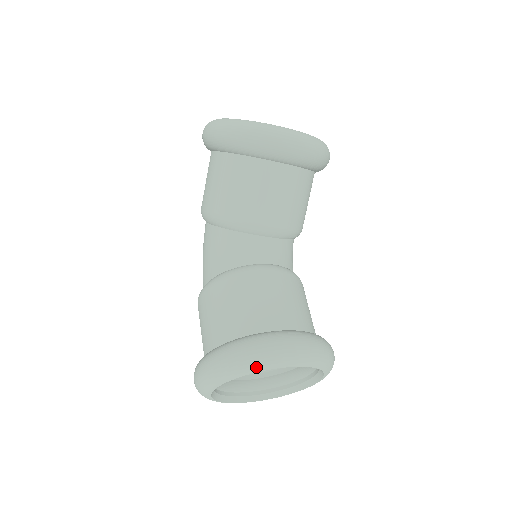
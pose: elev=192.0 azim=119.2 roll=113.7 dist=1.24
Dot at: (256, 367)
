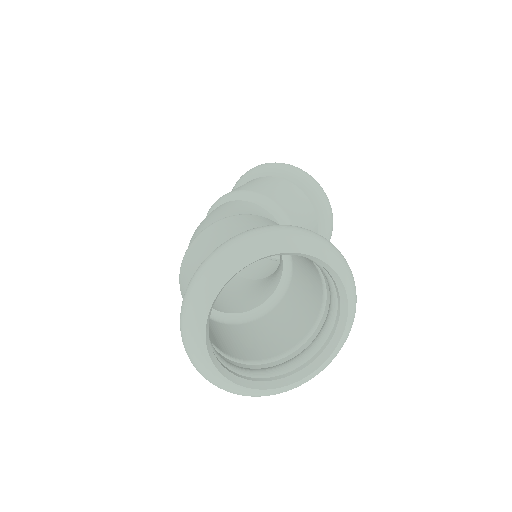
Dot at: (338, 262)
